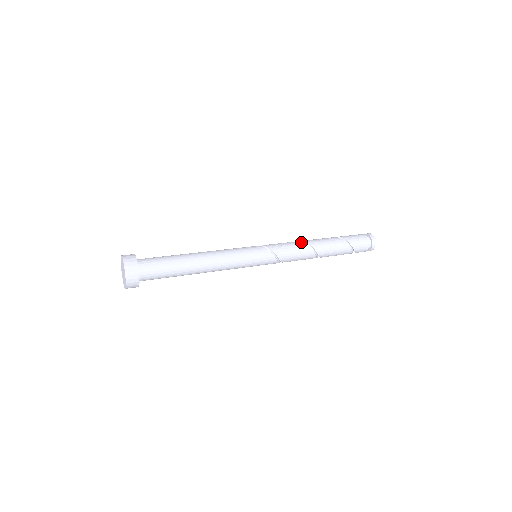
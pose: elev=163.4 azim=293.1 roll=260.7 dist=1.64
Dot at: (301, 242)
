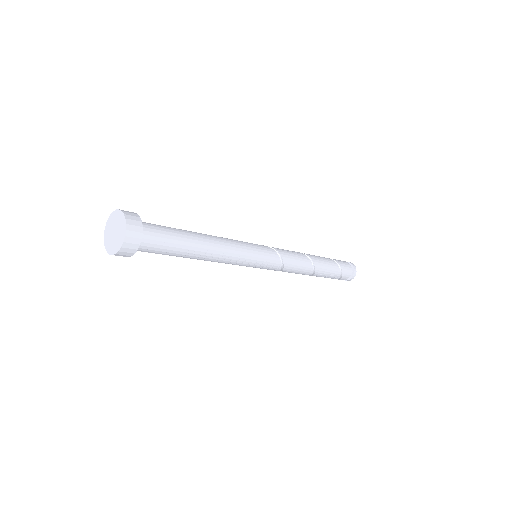
Dot at: occluded
